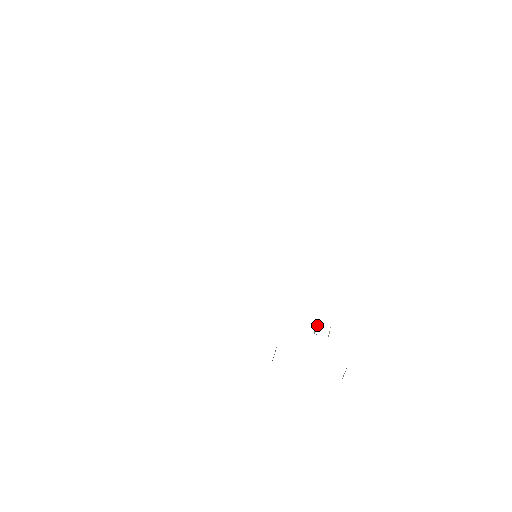
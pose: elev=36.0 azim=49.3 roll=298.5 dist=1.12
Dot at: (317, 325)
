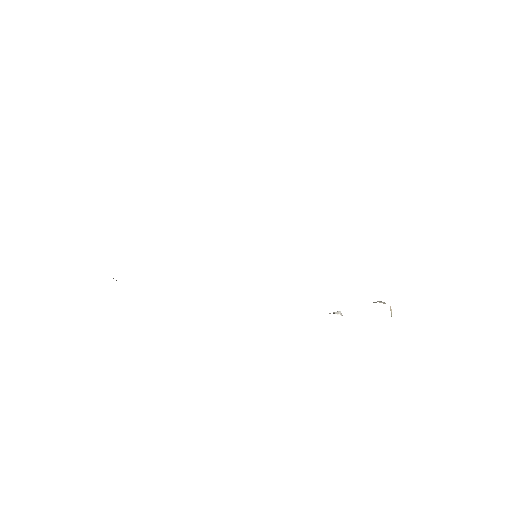
Dot at: occluded
